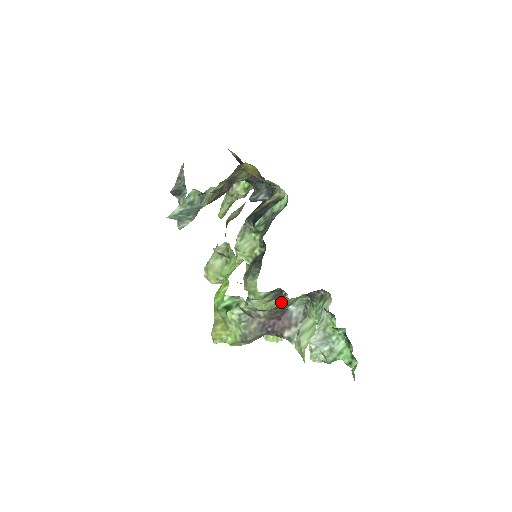
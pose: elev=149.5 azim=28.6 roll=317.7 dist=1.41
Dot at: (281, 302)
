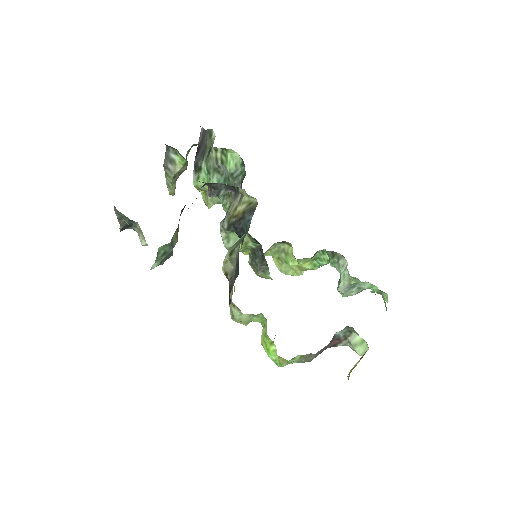
Dot at: occluded
